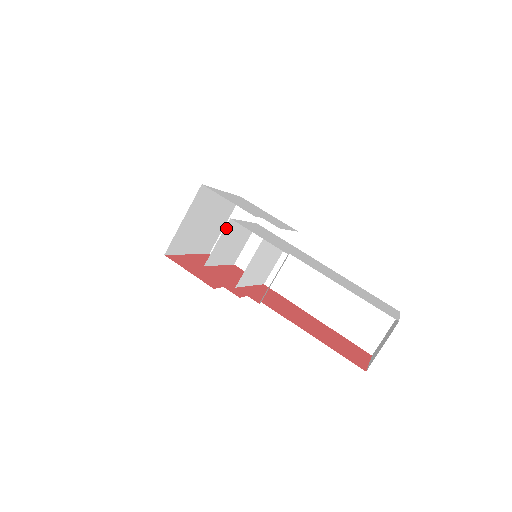
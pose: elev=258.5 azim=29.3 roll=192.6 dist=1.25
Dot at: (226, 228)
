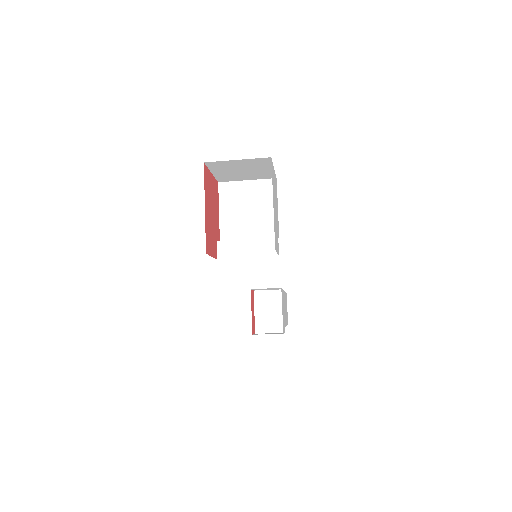
Dot at: occluded
